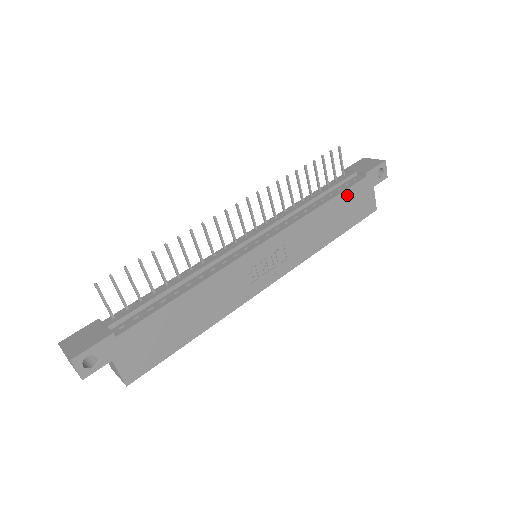
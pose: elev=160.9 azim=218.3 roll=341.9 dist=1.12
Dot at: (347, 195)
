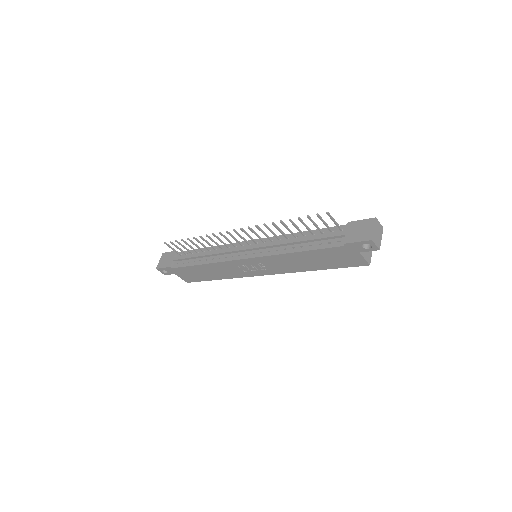
Dot at: (323, 252)
